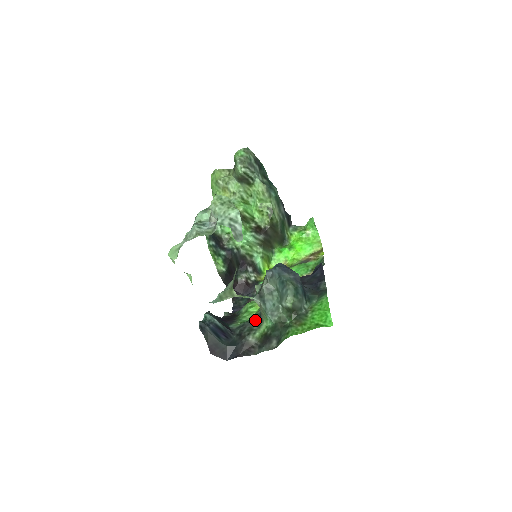
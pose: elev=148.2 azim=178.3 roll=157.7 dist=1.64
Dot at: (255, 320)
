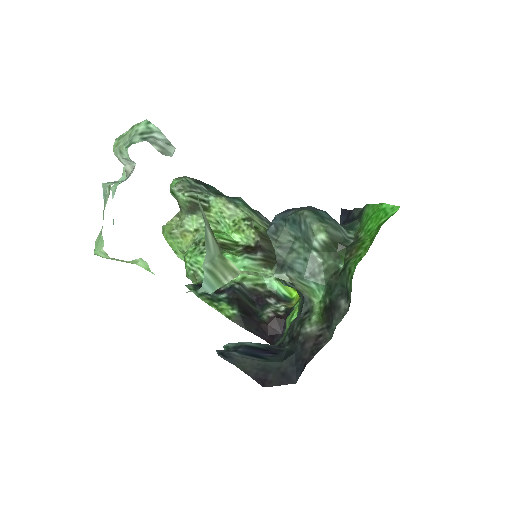
Dot at: (301, 310)
